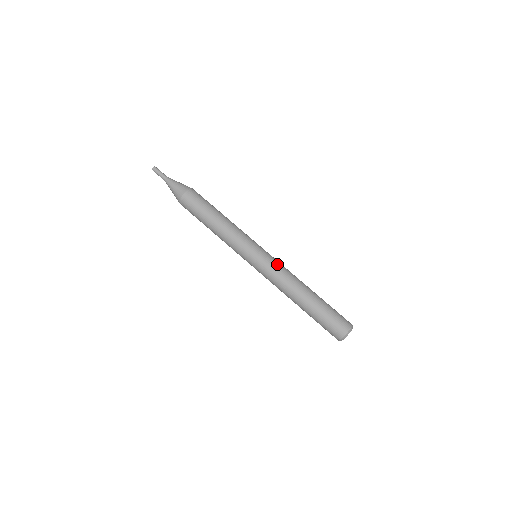
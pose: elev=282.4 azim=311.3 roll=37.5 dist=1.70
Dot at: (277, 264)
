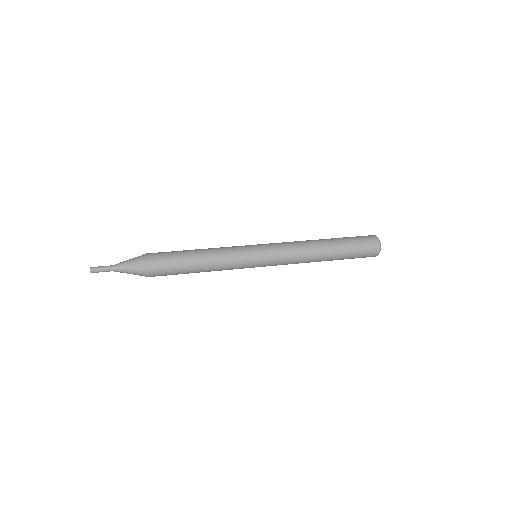
Dot at: occluded
